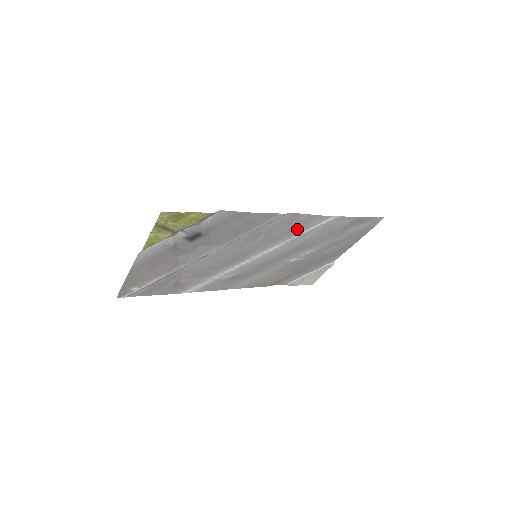
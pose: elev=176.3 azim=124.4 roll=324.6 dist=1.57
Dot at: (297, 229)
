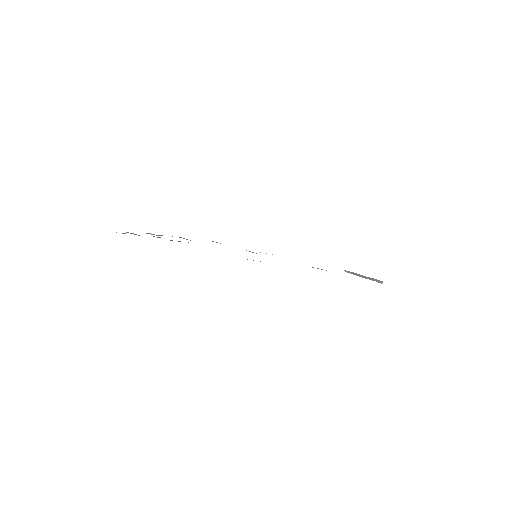
Dot at: occluded
